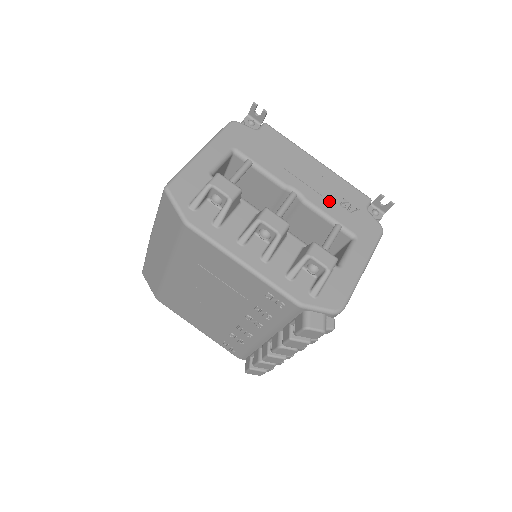
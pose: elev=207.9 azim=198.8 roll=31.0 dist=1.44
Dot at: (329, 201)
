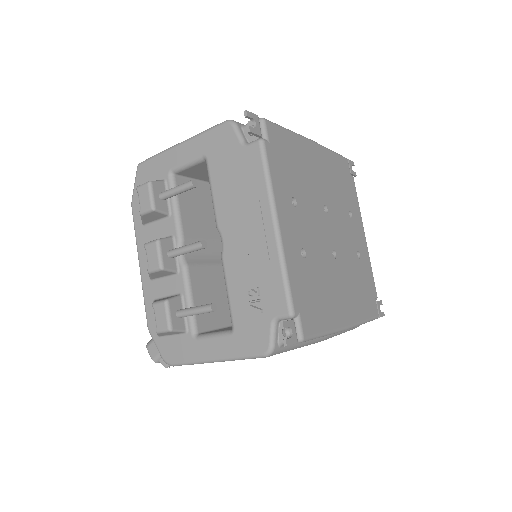
Dot at: (241, 277)
